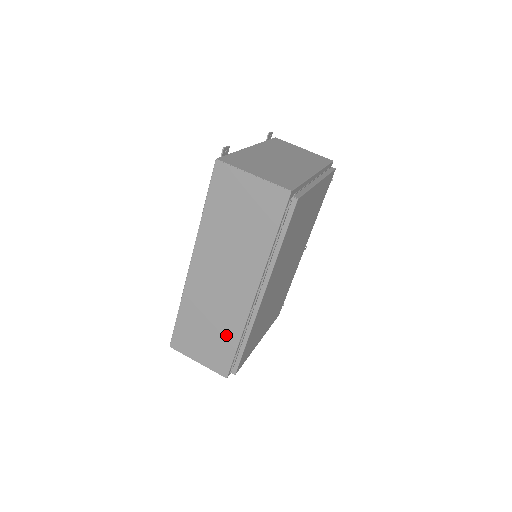
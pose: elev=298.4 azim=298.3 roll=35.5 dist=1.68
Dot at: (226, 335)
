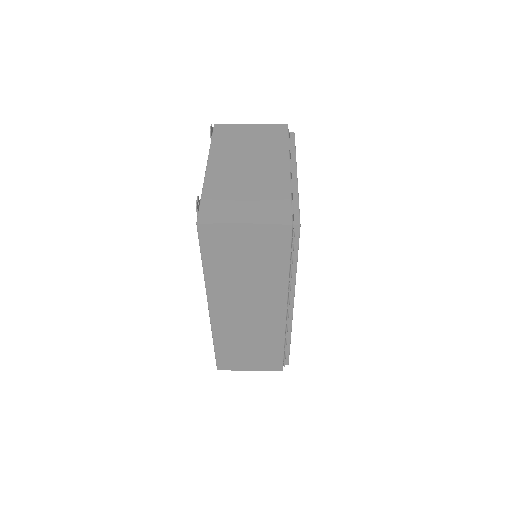
Dot at: (269, 346)
